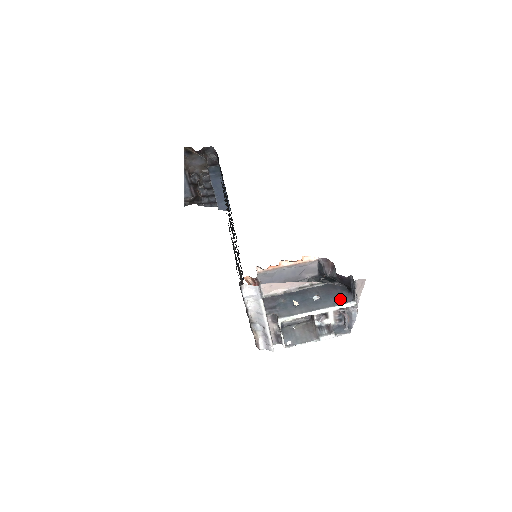
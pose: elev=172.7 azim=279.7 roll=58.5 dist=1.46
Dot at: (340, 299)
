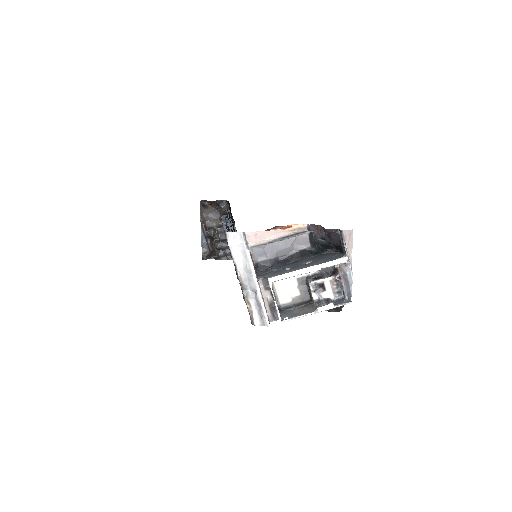
Dot at: (332, 258)
